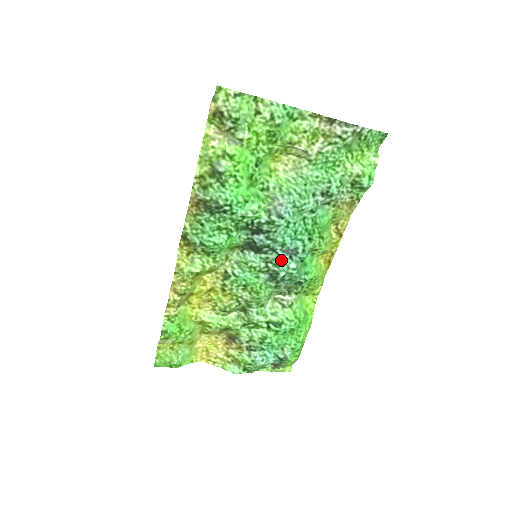
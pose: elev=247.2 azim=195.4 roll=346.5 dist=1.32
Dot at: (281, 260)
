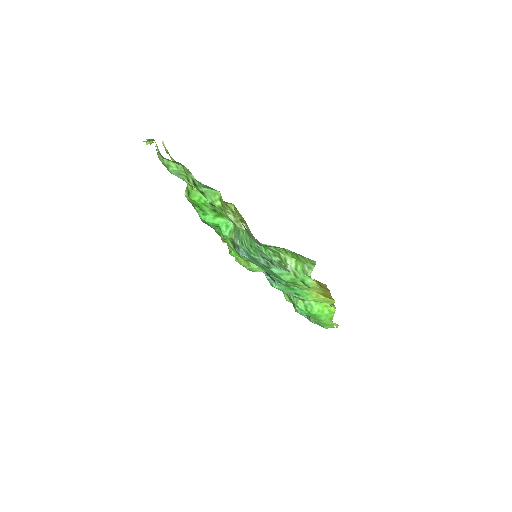
Dot at: (265, 275)
